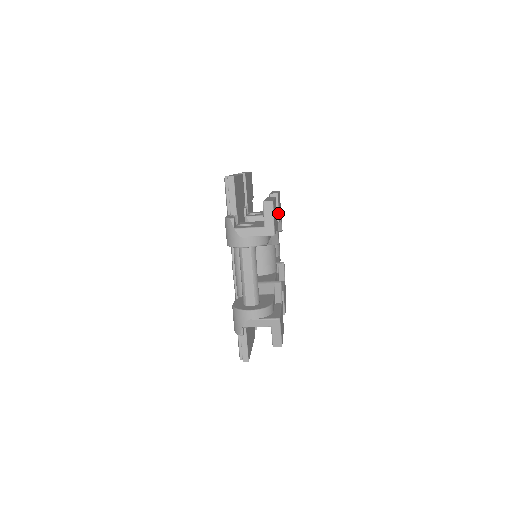
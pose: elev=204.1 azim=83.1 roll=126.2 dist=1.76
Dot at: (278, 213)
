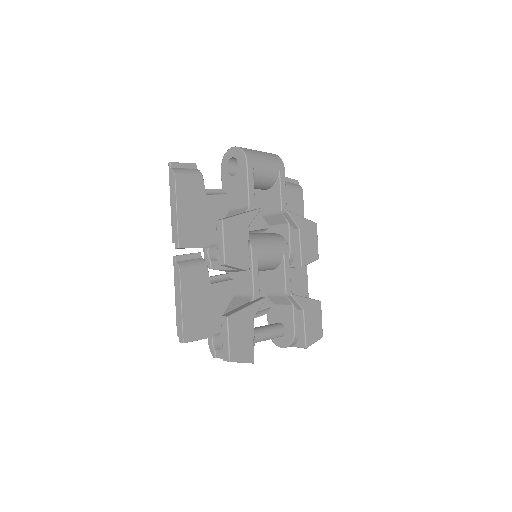
Dot at: (241, 269)
